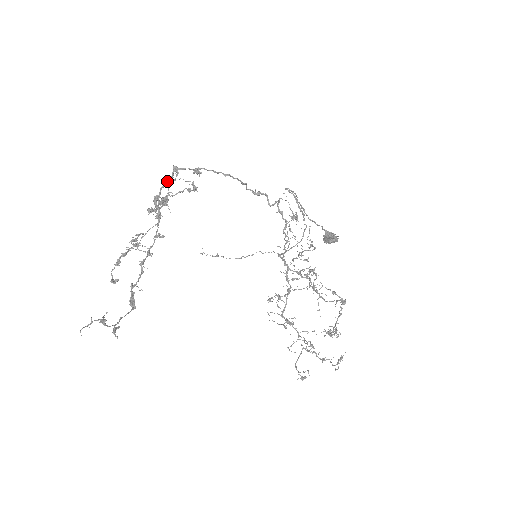
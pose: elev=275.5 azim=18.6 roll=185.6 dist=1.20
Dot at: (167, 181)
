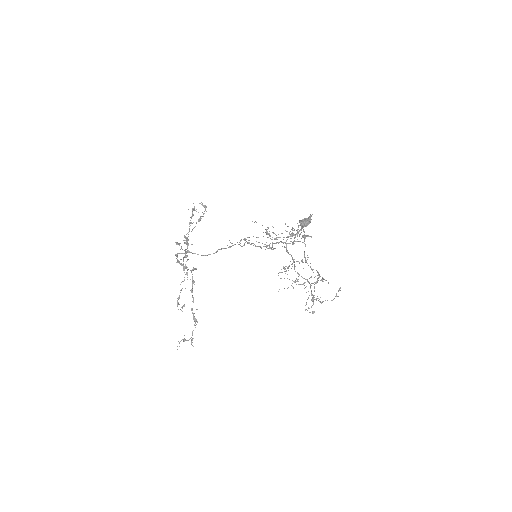
Dot at: (176, 256)
